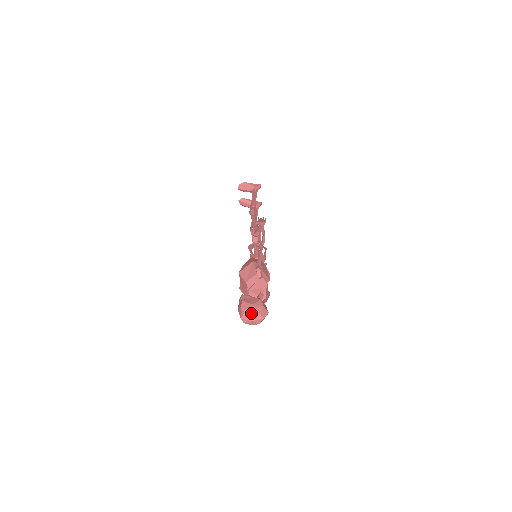
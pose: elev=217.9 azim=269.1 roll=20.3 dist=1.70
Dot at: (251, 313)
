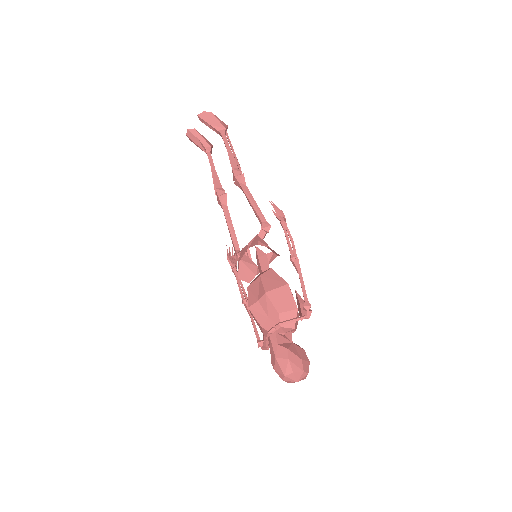
Dot at: (302, 373)
